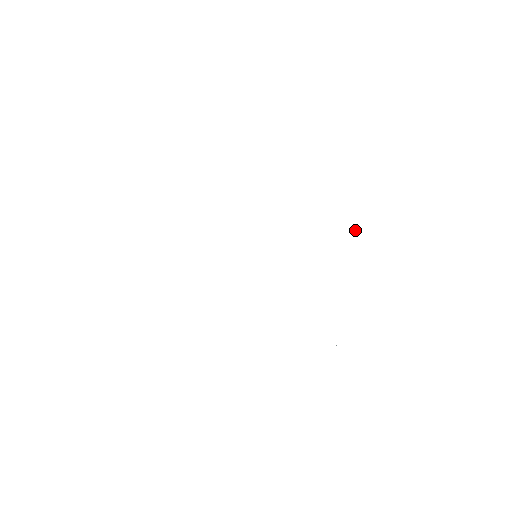
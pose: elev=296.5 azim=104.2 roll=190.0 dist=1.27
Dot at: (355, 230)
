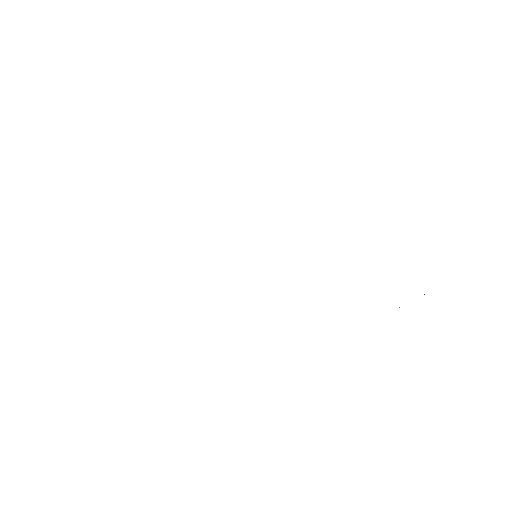
Dot at: occluded
